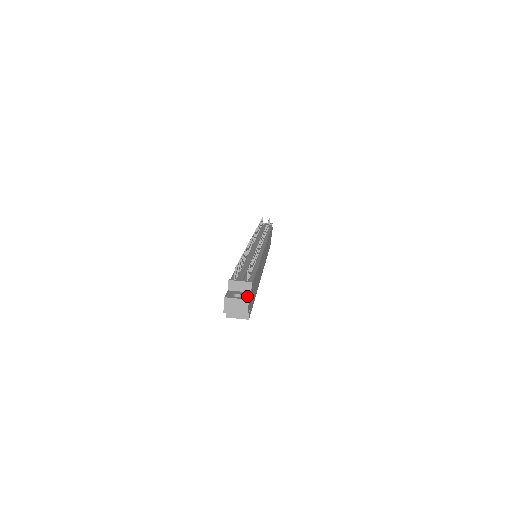
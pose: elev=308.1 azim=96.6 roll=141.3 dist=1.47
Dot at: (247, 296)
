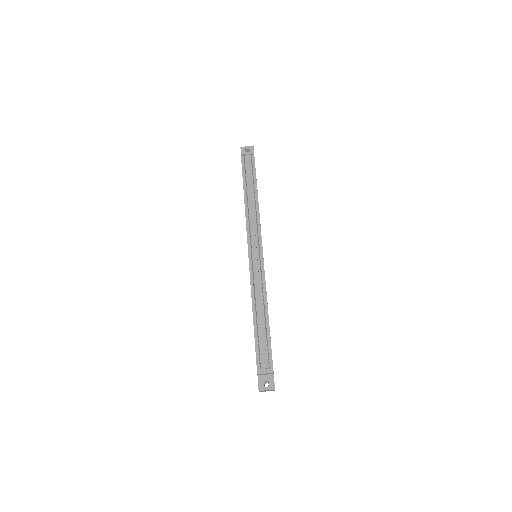
Dot at: (273, 383)
